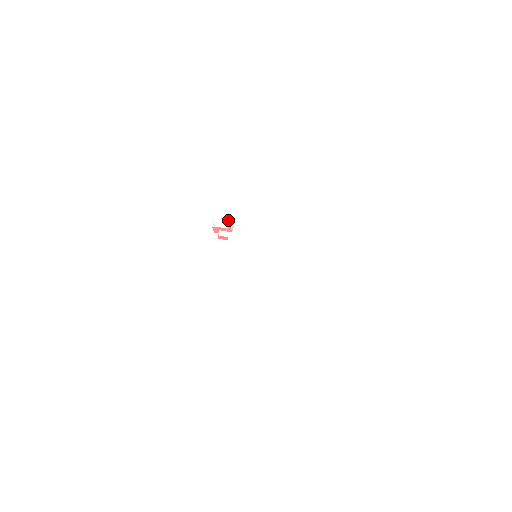
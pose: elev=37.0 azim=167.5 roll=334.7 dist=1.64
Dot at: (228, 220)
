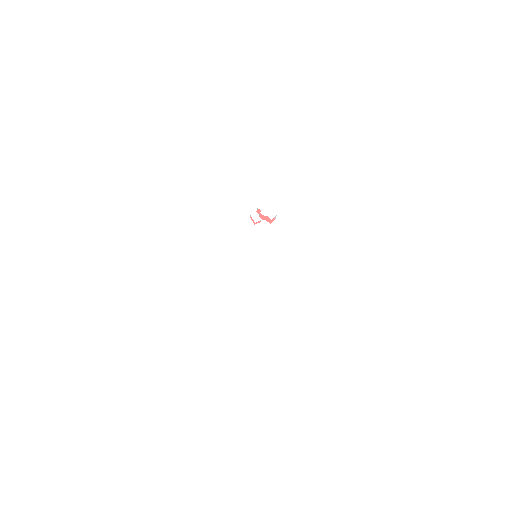
Dot at: occluded
